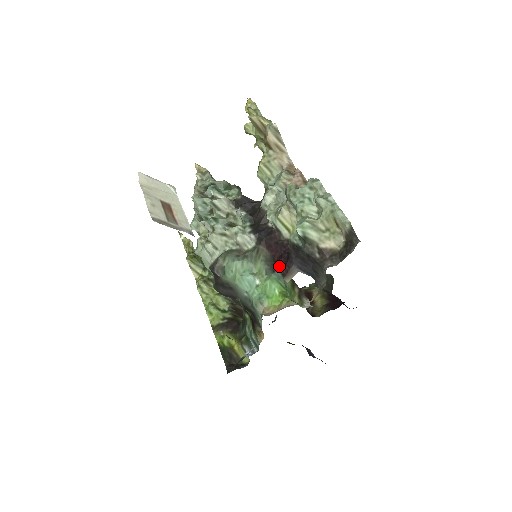
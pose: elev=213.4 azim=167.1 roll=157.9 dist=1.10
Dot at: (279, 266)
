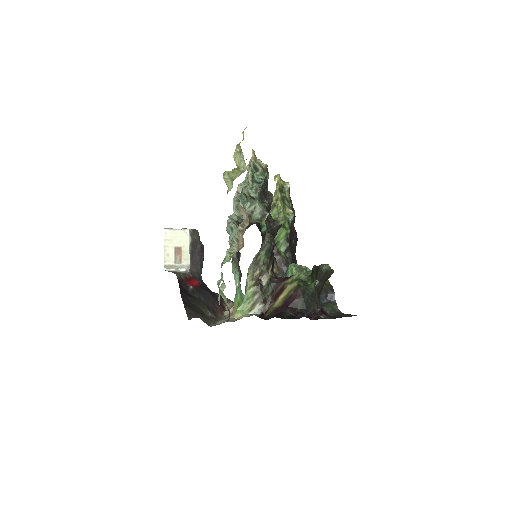
Dot at: (240, 286)
